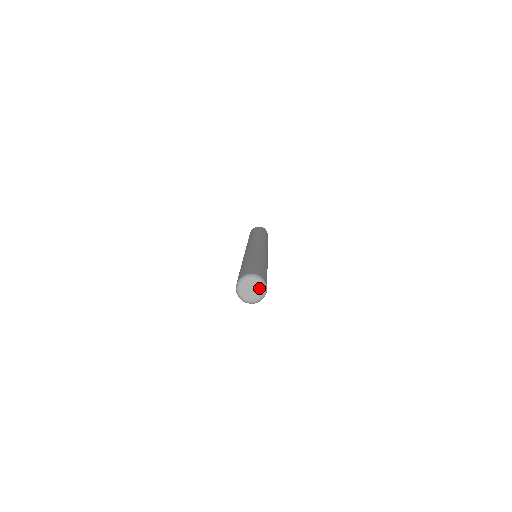
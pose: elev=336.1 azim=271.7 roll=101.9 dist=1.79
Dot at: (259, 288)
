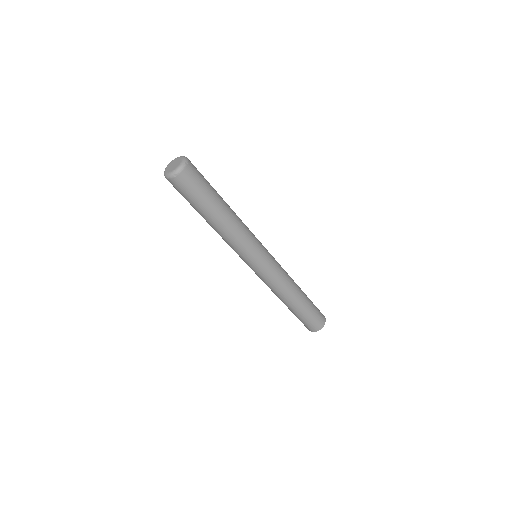
Dot at: (179, 162)
